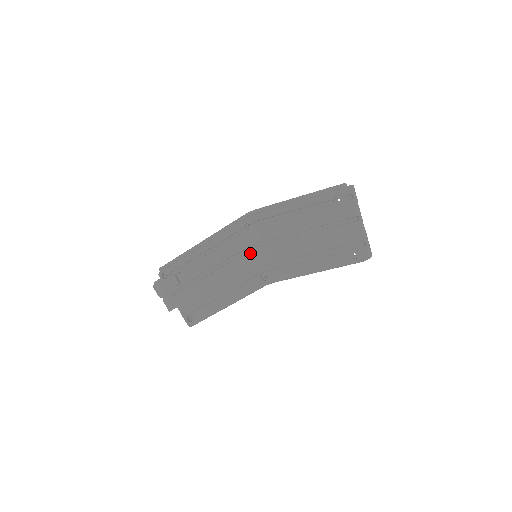
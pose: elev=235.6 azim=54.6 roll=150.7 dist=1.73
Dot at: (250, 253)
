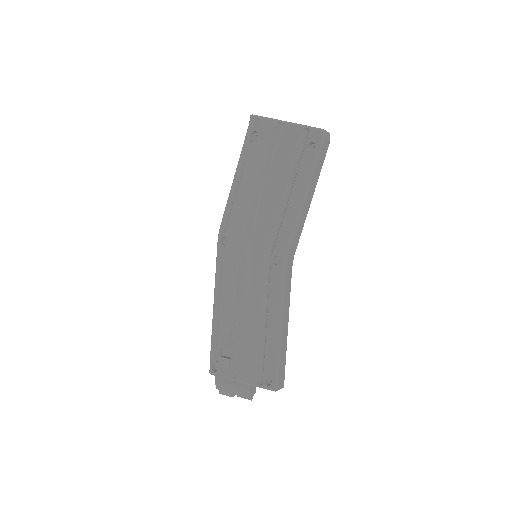
Dot at: (246, 258)
